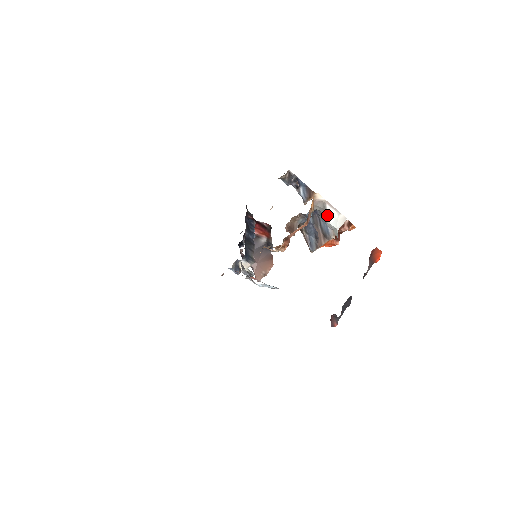
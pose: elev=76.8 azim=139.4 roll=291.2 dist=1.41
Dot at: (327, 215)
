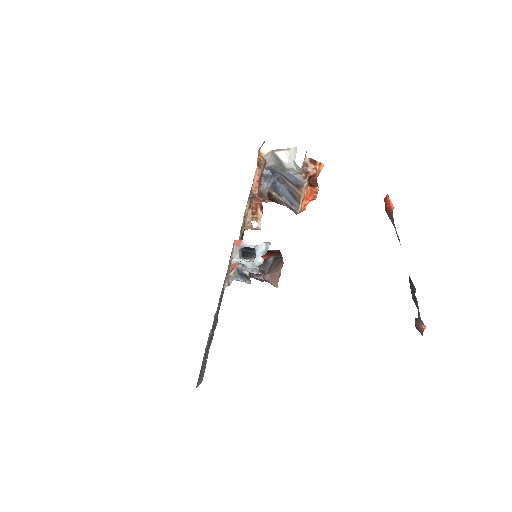
Dot at: (280, 159)
